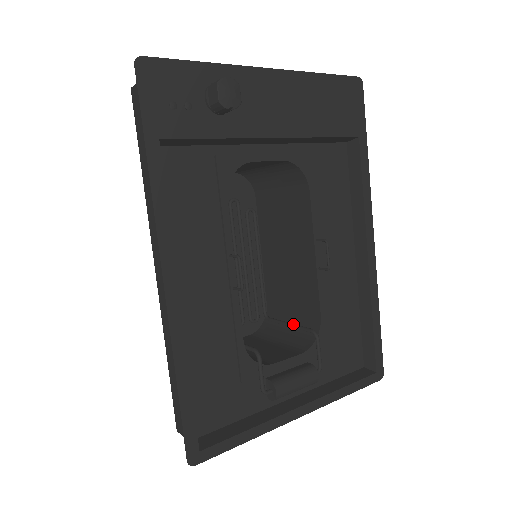
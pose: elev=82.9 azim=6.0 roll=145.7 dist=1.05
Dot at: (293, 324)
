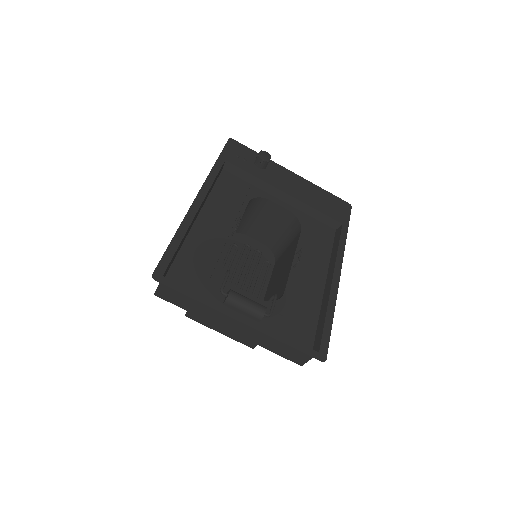
Dot at: occluded
